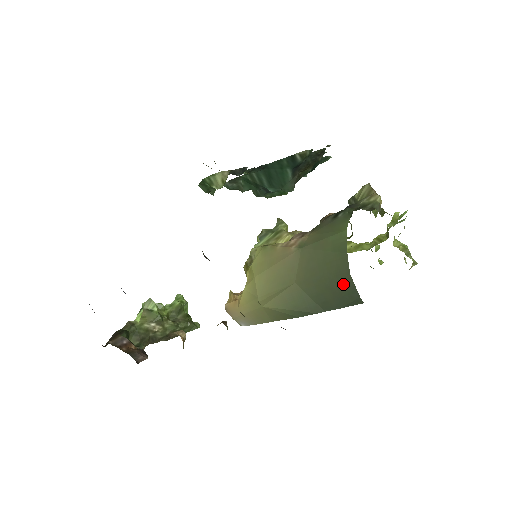
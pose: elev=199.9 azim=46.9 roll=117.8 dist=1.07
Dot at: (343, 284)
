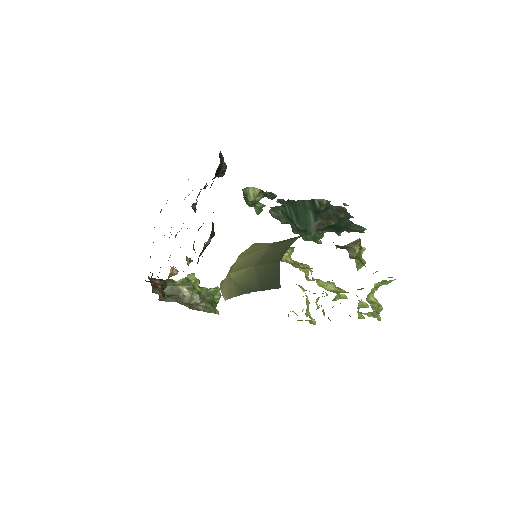
Dot at: (275, 270)
